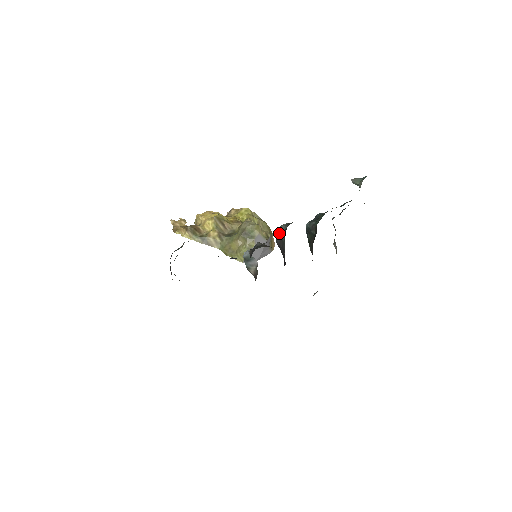
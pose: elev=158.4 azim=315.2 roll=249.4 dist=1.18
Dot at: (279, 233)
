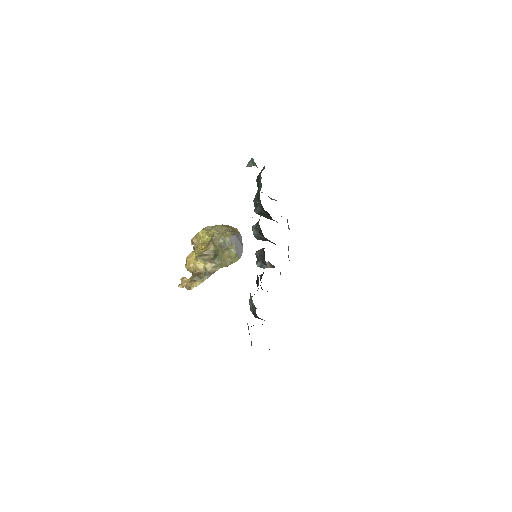
Dot at: (256, 236)
